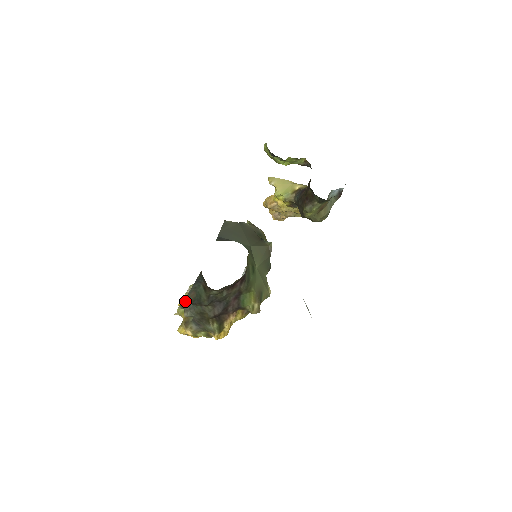
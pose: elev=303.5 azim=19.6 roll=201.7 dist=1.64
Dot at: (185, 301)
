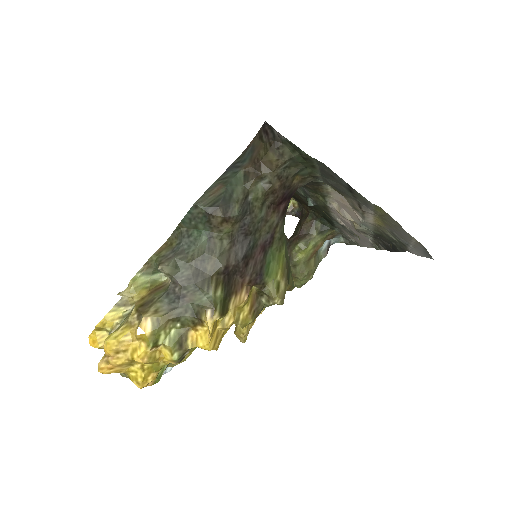
Dot at: (164, 248)
